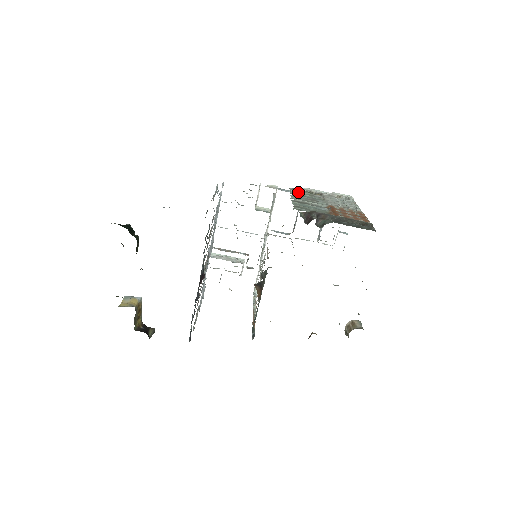
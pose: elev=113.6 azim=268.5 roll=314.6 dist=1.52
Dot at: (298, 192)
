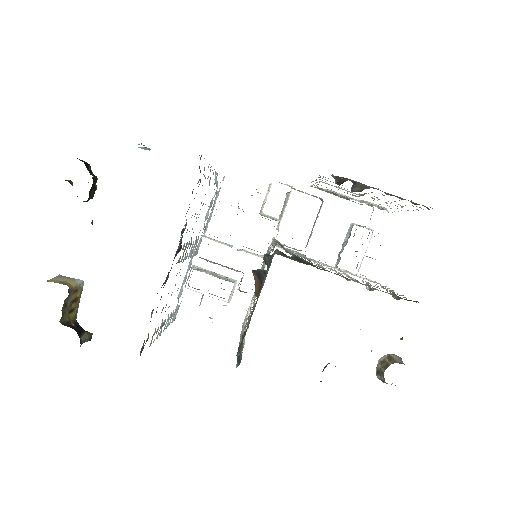
Dot at: (320, 188)
